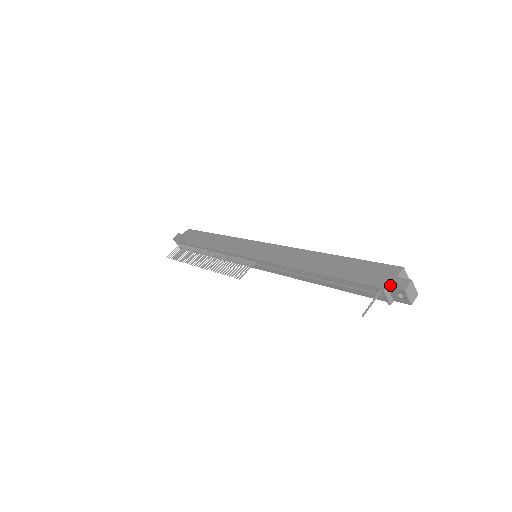
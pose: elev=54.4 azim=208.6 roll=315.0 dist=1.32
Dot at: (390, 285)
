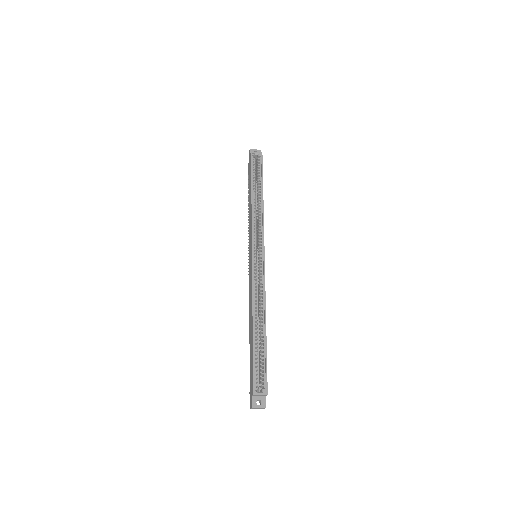
Dot at: (250, 396)
